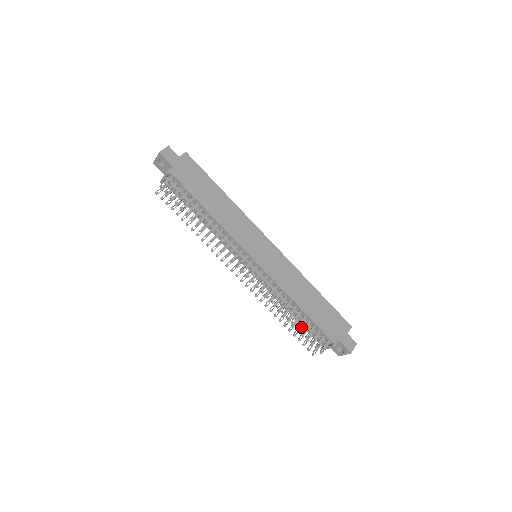
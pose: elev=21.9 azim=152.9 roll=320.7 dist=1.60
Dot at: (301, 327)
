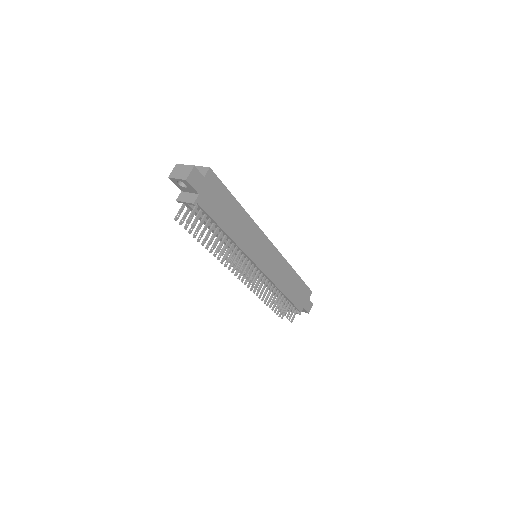
Dot at: occluded
